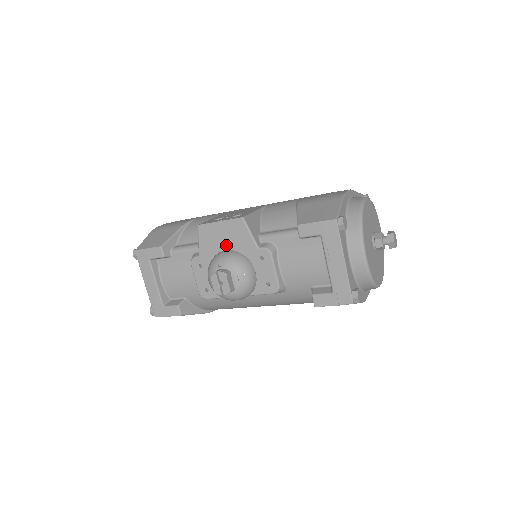
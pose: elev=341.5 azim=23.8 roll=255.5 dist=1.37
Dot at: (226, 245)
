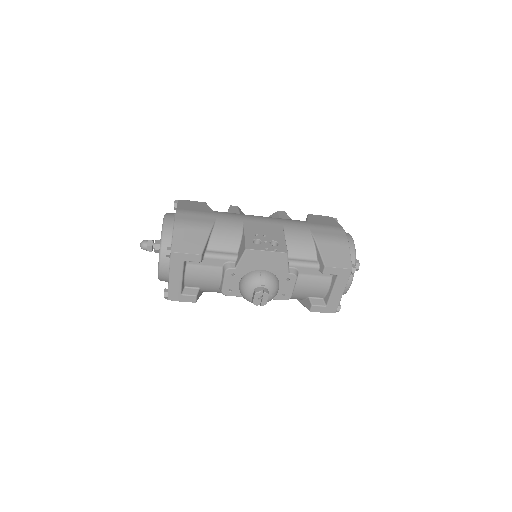
Dot at: (264, 266)
